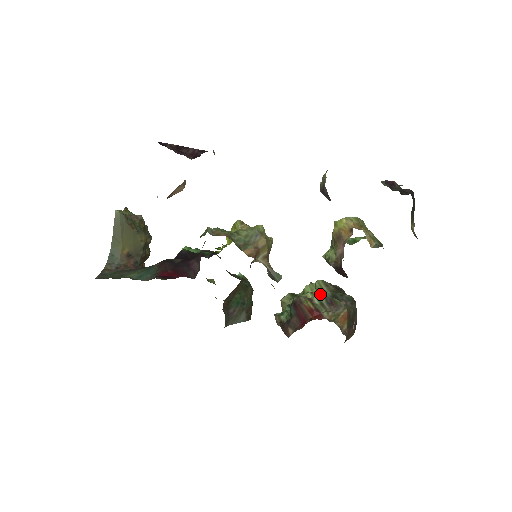
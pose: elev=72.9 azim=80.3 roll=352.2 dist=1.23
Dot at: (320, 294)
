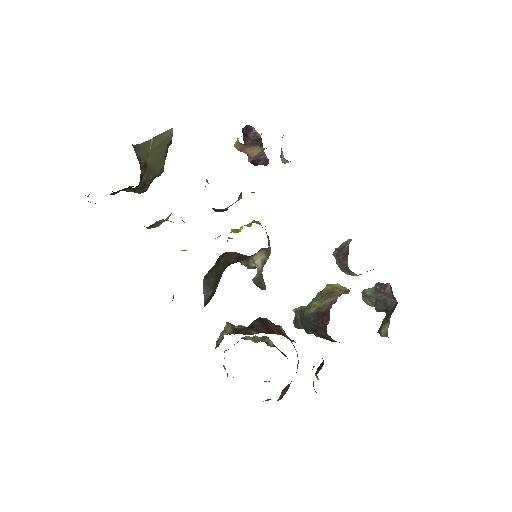
Dot at: (271, 341)
